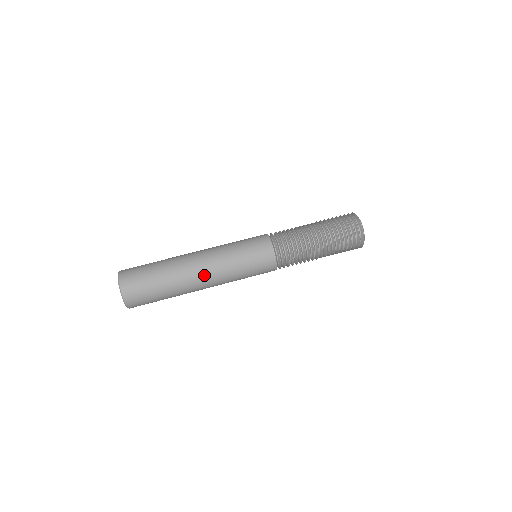
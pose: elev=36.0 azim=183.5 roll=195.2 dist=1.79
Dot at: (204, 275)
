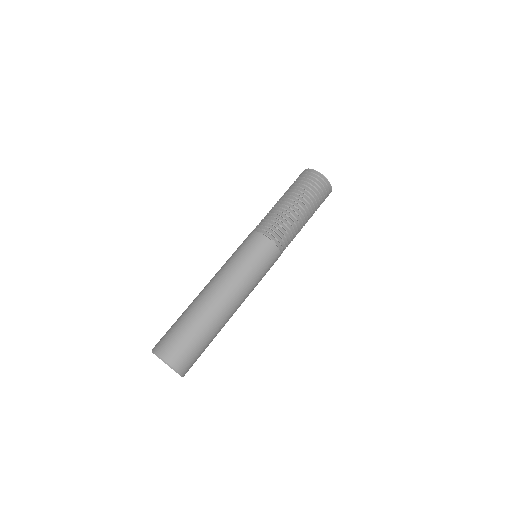
Dot at: (236, 307)
